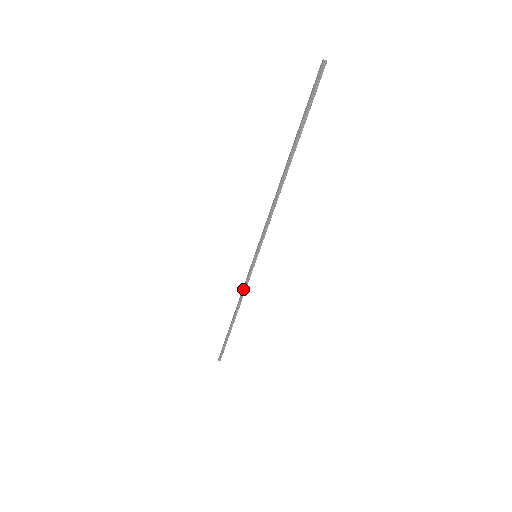
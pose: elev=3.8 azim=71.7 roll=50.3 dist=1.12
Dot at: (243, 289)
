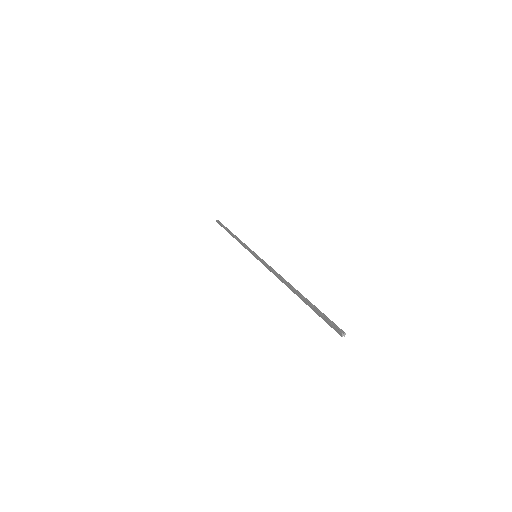
Dot at: (242, 245)
